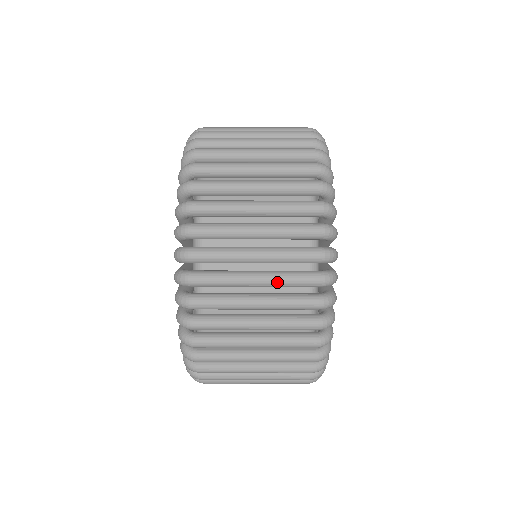
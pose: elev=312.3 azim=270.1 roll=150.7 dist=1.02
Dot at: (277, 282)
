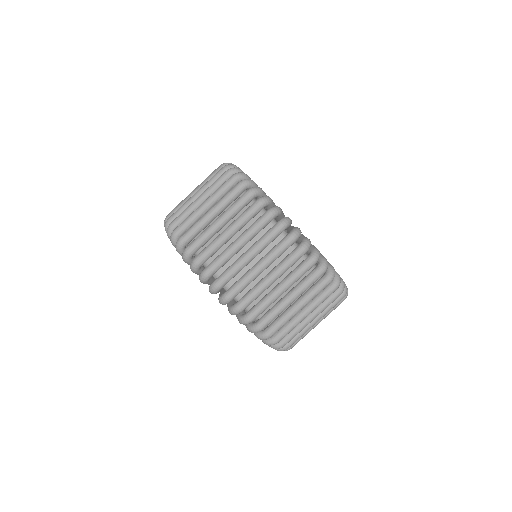
Dot at: occluded
